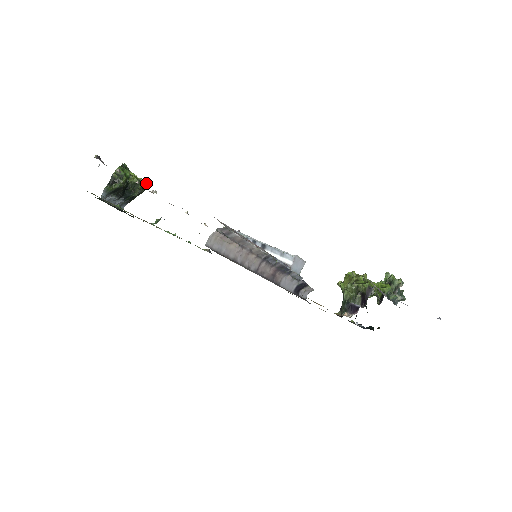
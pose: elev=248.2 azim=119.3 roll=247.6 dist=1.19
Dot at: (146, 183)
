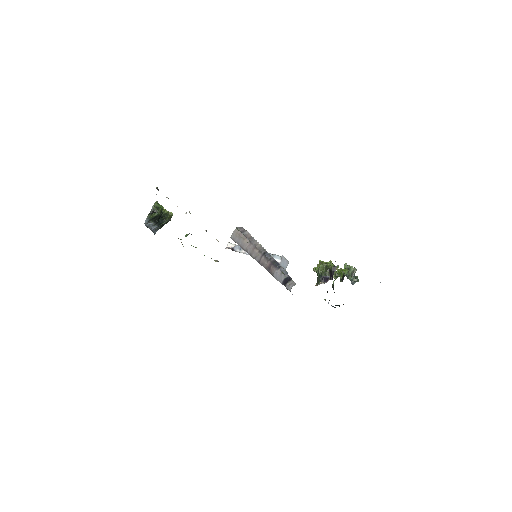
Dot at: occluded
